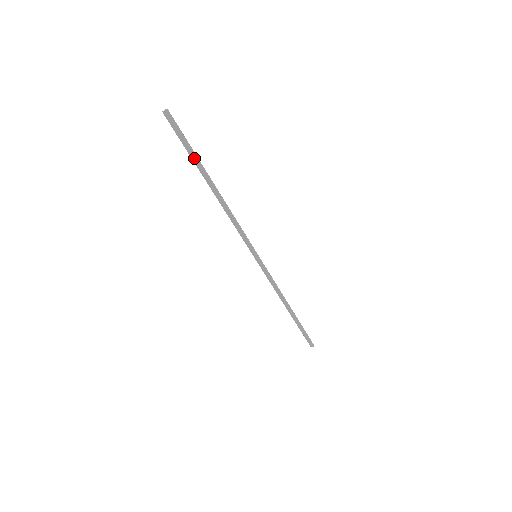
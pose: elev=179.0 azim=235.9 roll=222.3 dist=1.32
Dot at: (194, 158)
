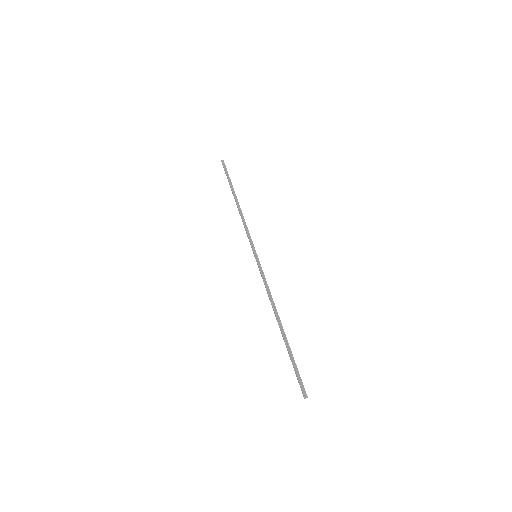
Dot at: (229, 182)
